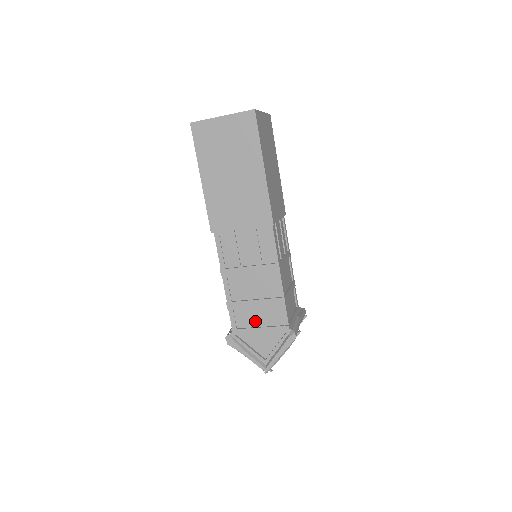
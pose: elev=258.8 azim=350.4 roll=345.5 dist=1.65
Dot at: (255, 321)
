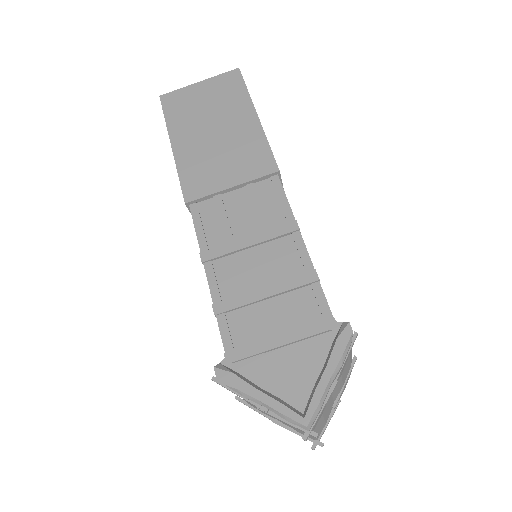
Dot at: (268, 327)
